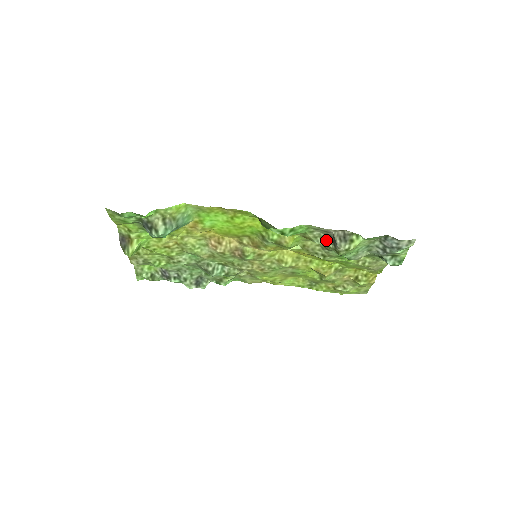
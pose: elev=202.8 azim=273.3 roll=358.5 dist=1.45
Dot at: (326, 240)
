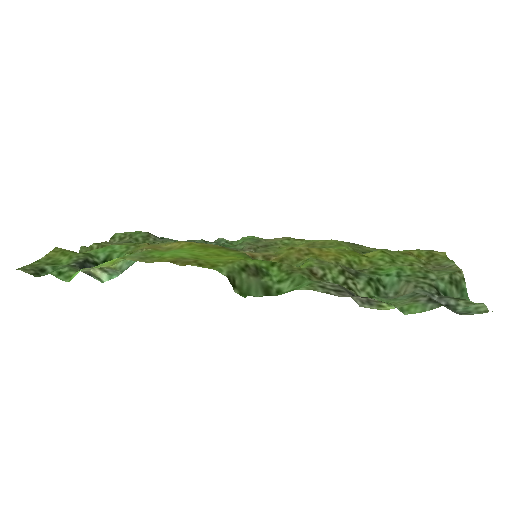
Dot at: (344, 287)
